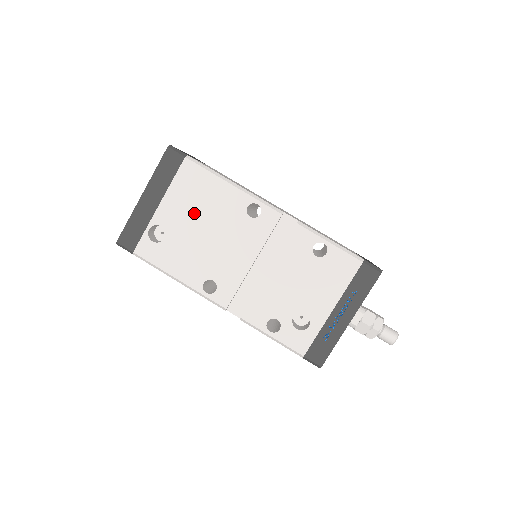
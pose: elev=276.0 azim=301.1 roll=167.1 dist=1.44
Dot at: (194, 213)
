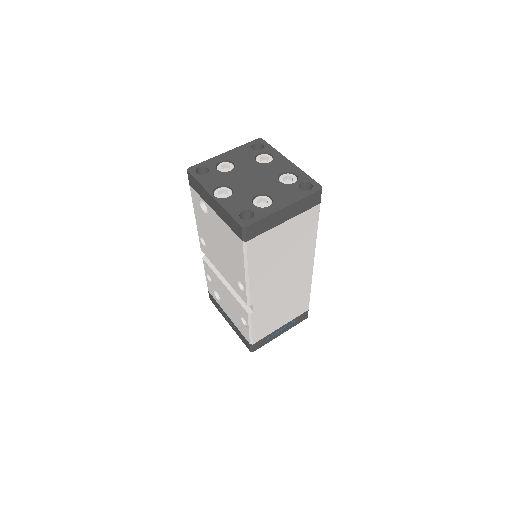
Dot at: (223, 240)
